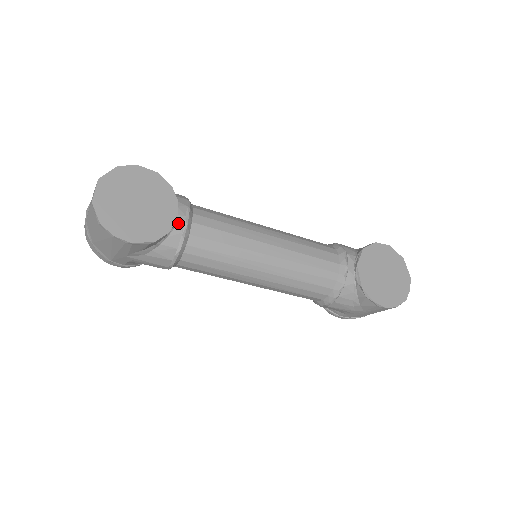
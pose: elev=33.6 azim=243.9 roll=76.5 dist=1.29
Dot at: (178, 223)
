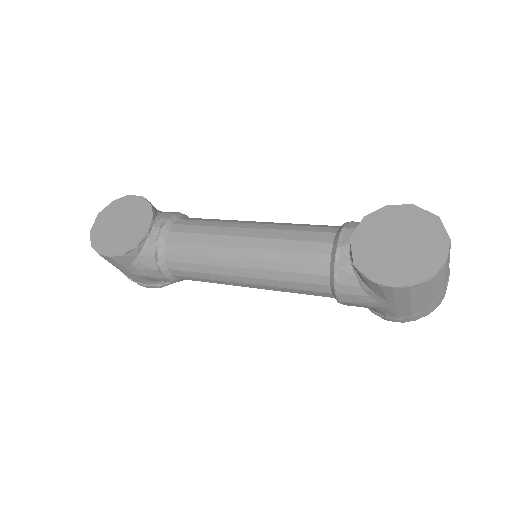
Dot at: (153, 234)
